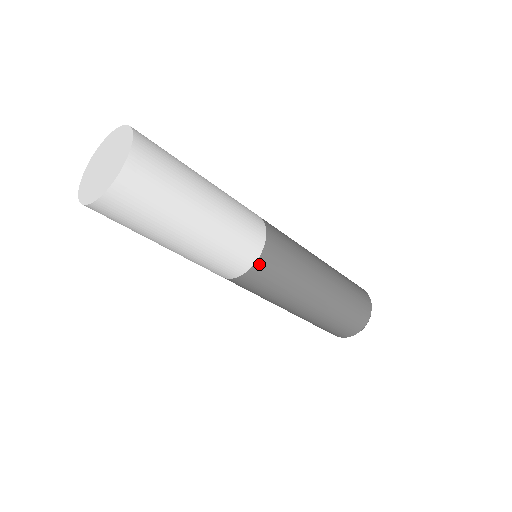
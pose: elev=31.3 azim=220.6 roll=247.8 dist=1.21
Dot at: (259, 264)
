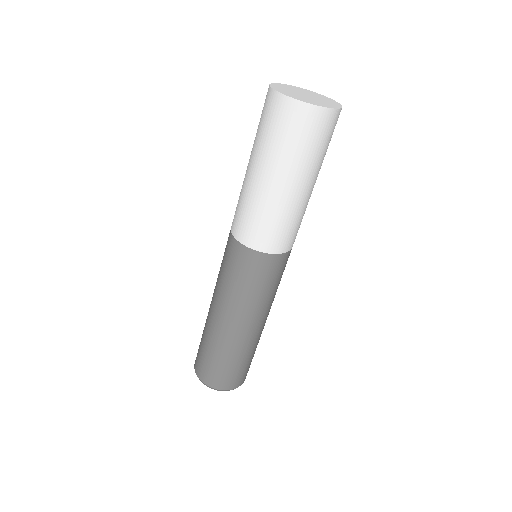
Dot at: (274, 258)
